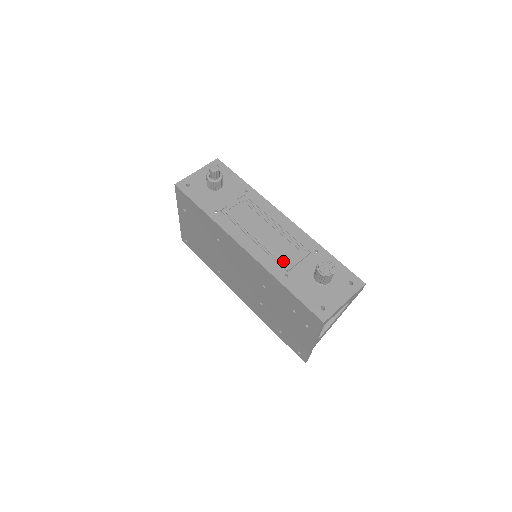
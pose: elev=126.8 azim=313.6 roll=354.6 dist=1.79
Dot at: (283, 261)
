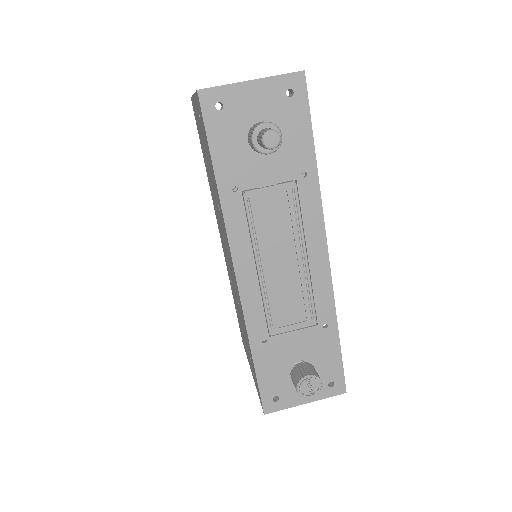
Dot at: (274, 321)
